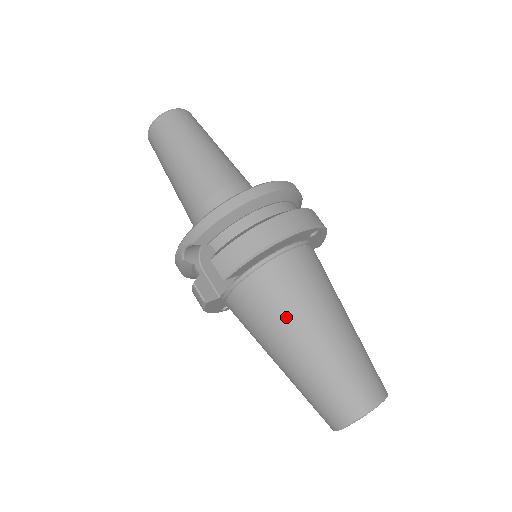
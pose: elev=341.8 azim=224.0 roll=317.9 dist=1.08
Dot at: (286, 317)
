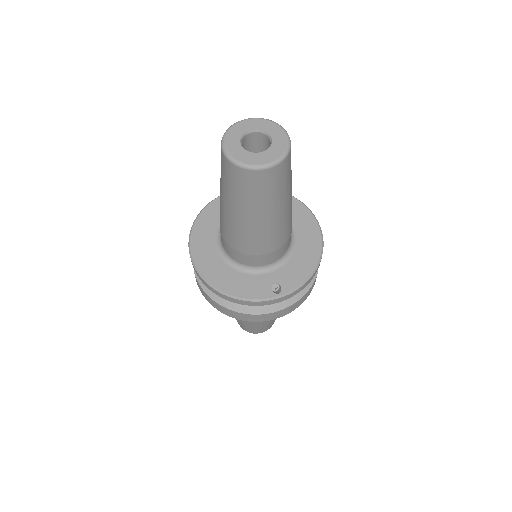
Dot at: occluded
